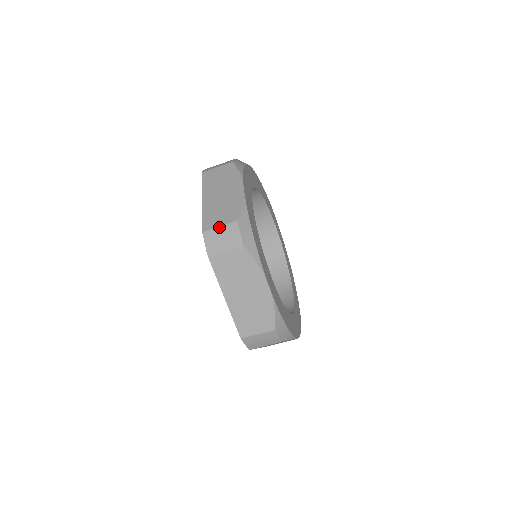
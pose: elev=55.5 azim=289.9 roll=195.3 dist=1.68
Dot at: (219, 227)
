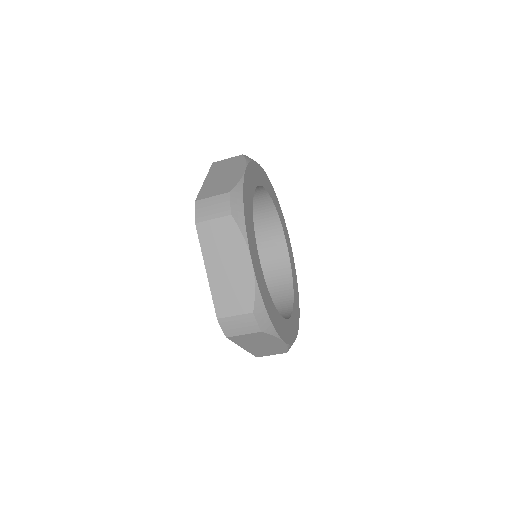
Dot at: (211, 197)
